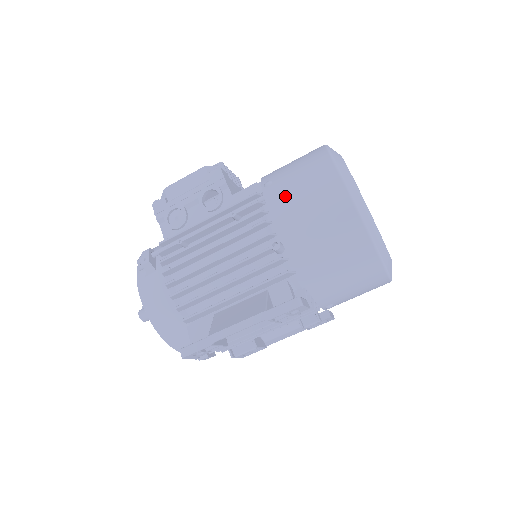
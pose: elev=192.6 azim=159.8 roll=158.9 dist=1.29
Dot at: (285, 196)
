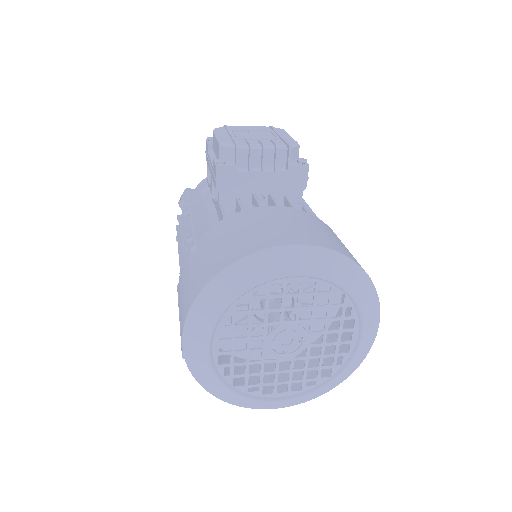
Dot at: (181, 283)
